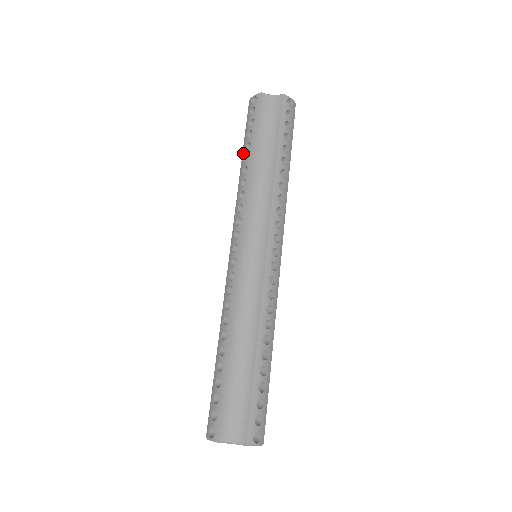
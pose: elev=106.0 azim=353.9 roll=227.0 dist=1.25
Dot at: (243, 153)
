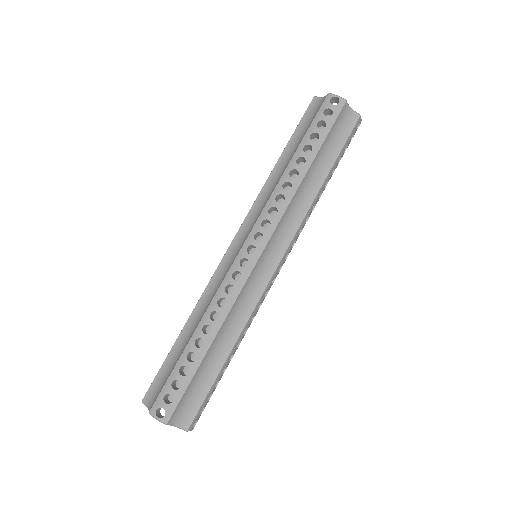
Dot at: occluded
